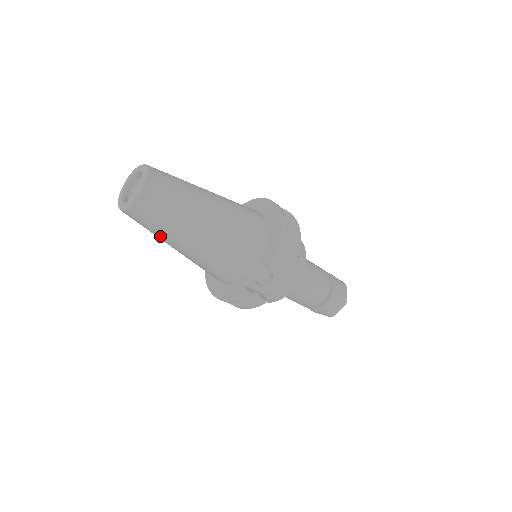
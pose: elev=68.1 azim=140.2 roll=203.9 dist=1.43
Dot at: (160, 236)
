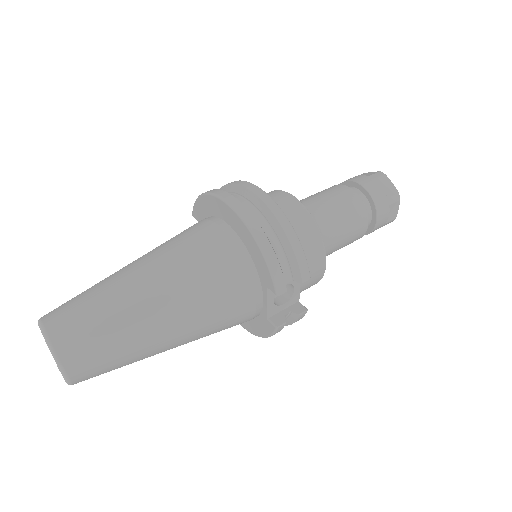
Dot at: occluded
